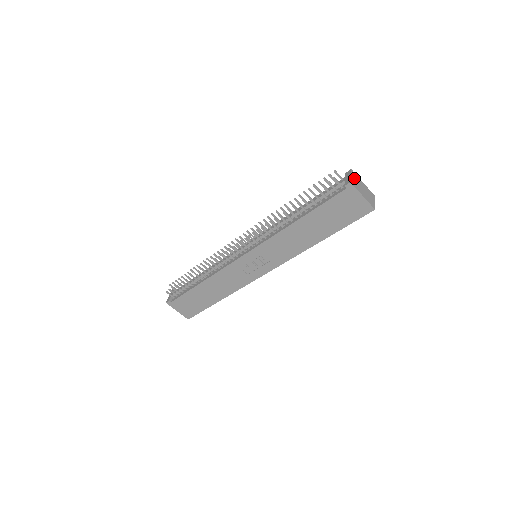
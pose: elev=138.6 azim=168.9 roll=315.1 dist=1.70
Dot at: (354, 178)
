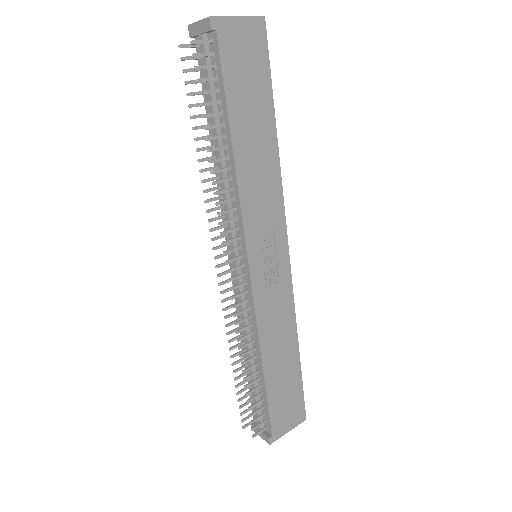
Dot at: occluded
